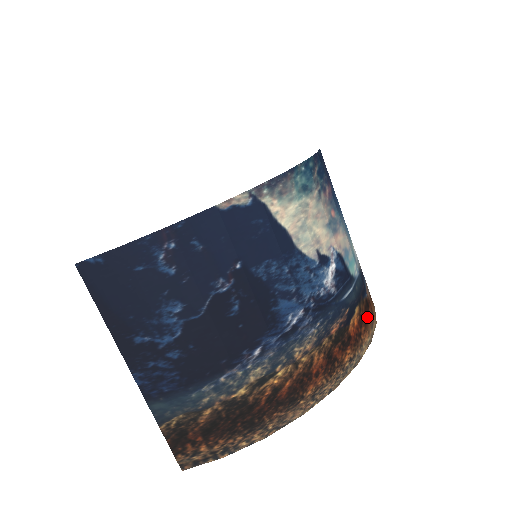
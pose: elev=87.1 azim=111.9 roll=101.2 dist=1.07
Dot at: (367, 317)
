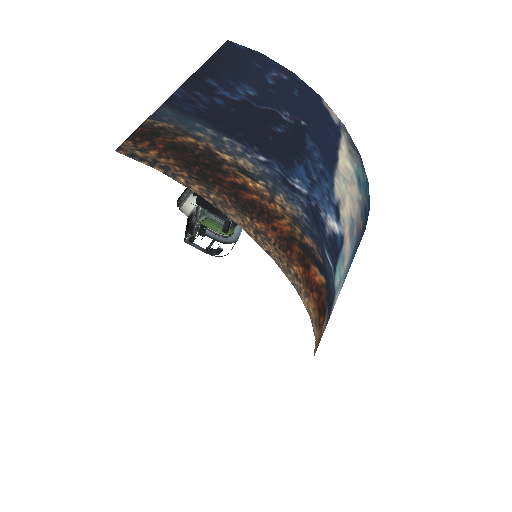
Dot at: (320, 308)
